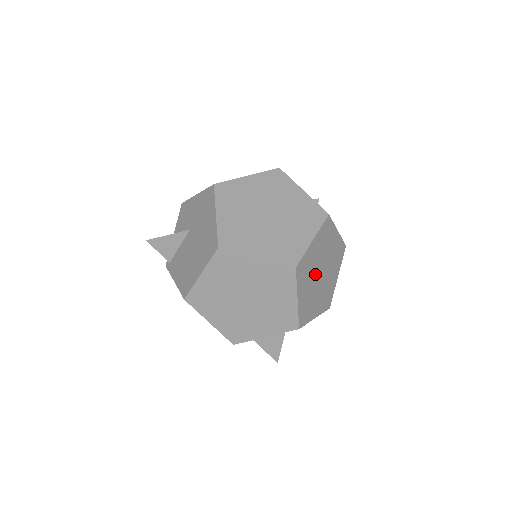
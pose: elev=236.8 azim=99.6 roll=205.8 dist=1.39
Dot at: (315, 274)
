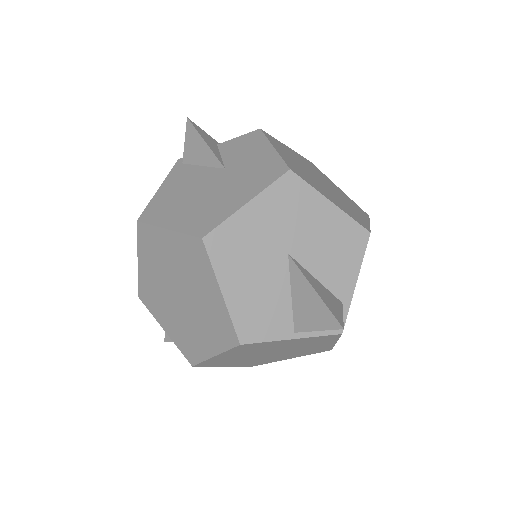
Dot at: (263, 352)
